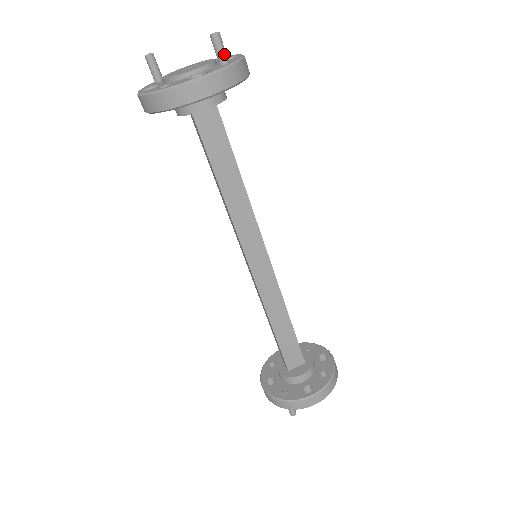
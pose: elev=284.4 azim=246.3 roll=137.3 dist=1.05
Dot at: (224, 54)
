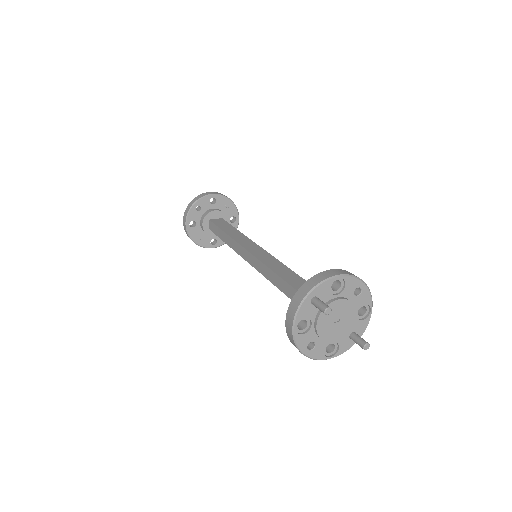
Dot at: occluded
